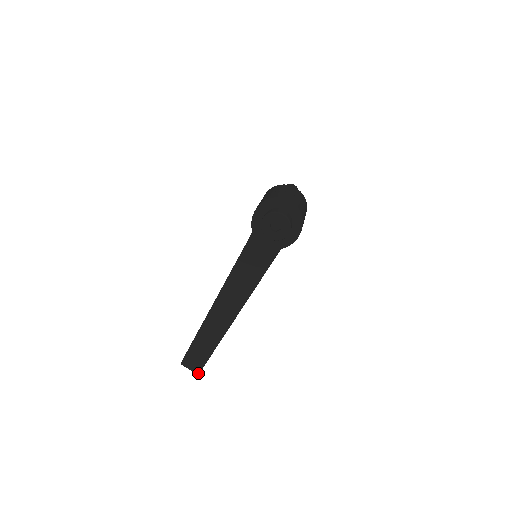
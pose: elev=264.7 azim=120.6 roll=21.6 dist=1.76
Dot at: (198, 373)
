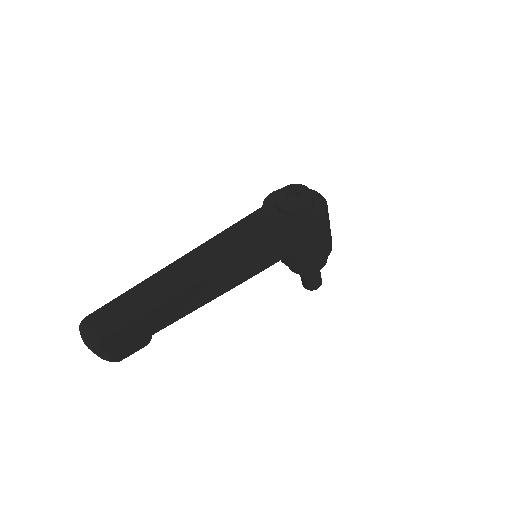
Dot at: (98, 344)
